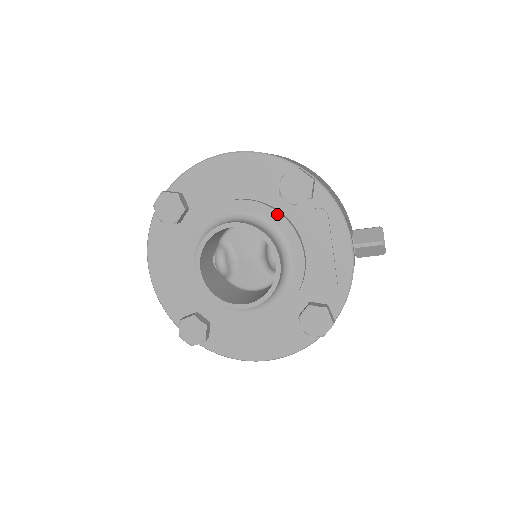
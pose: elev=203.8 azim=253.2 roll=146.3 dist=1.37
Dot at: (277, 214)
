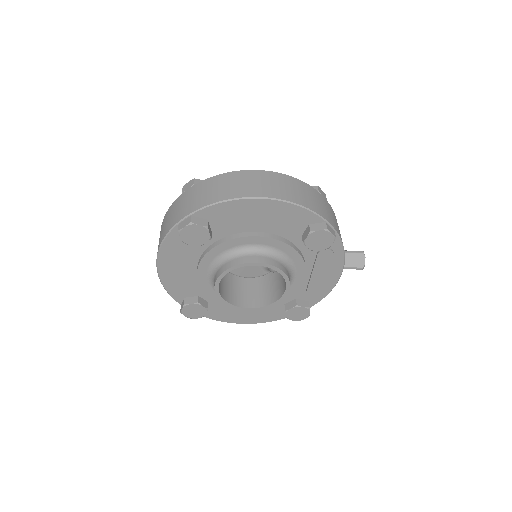
Dot at: (294, 251)
